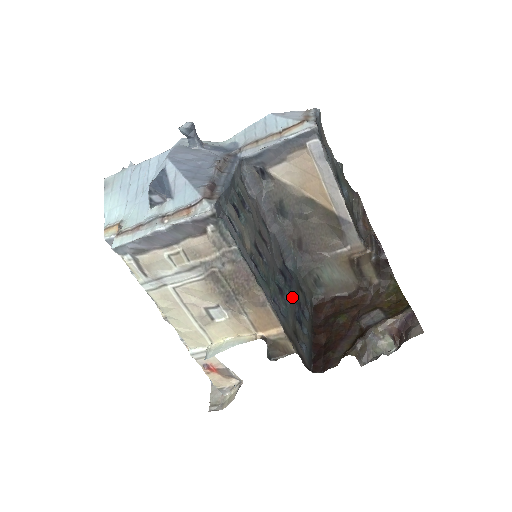
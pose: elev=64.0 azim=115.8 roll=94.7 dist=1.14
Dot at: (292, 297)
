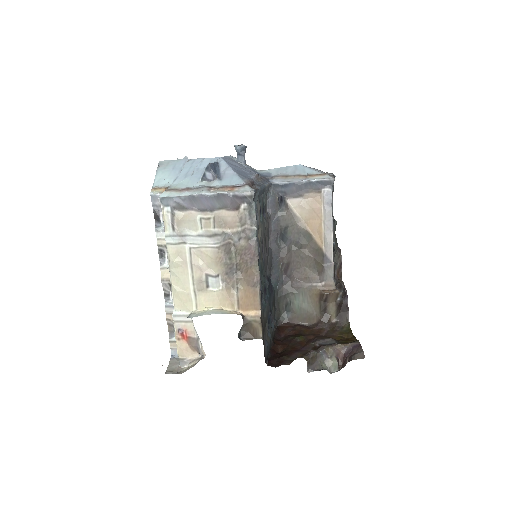
Dot at: (269, 302)
